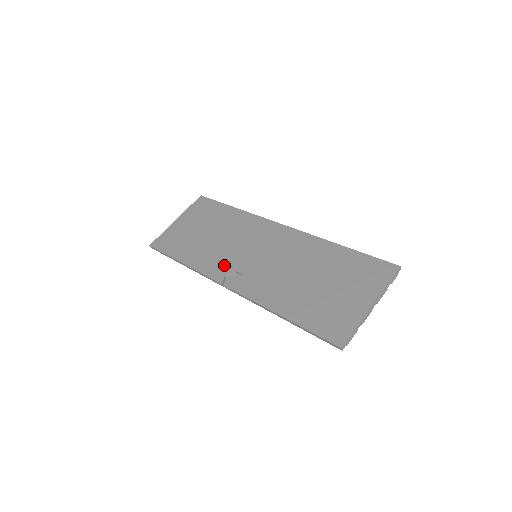
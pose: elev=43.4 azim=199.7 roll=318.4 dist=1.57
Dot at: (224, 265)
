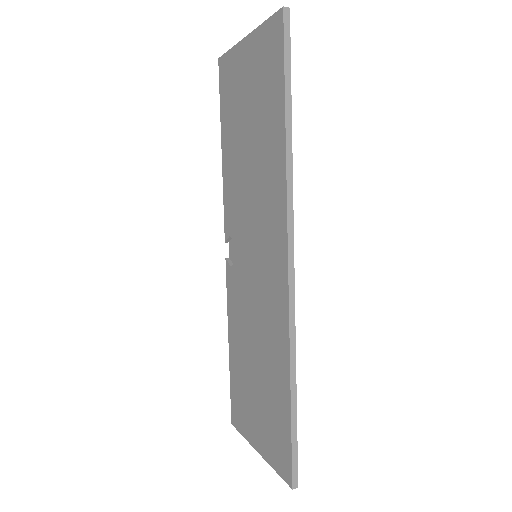
Dot at: (234, 222)
